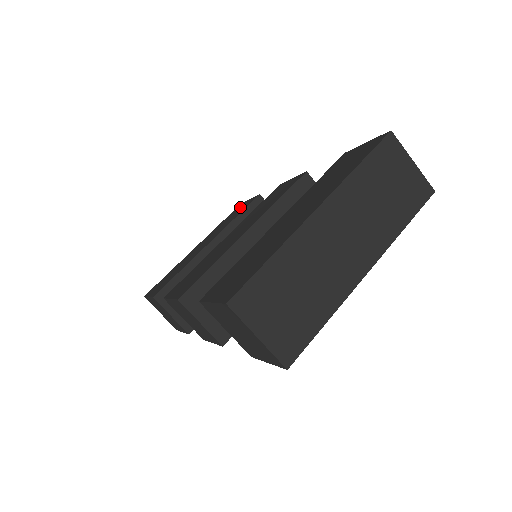
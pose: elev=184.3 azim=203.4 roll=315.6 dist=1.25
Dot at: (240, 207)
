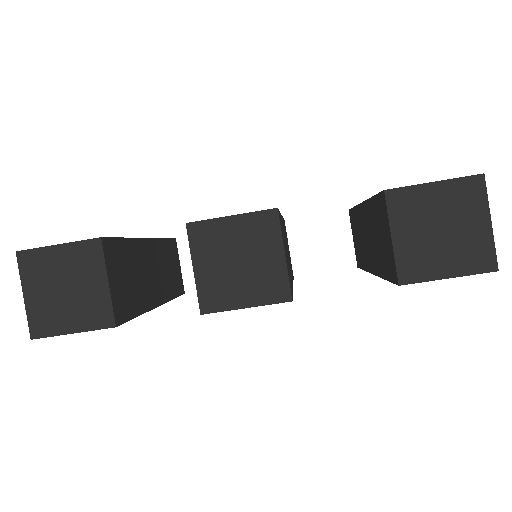
Dot at: occluded
